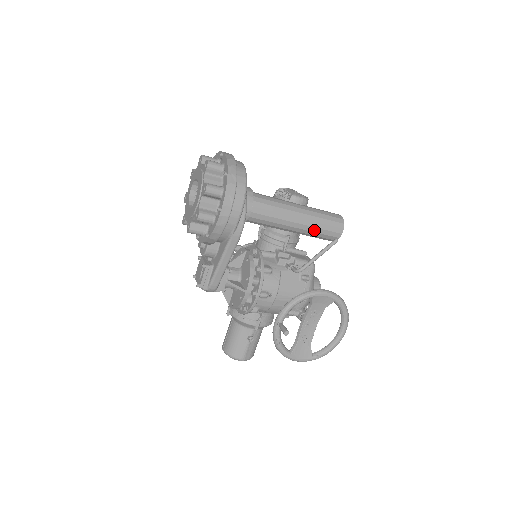
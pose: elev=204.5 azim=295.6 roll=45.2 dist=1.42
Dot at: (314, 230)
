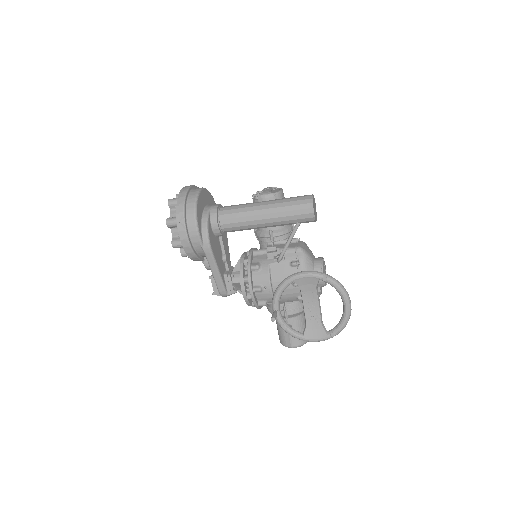
Dot at: (284, 219)
